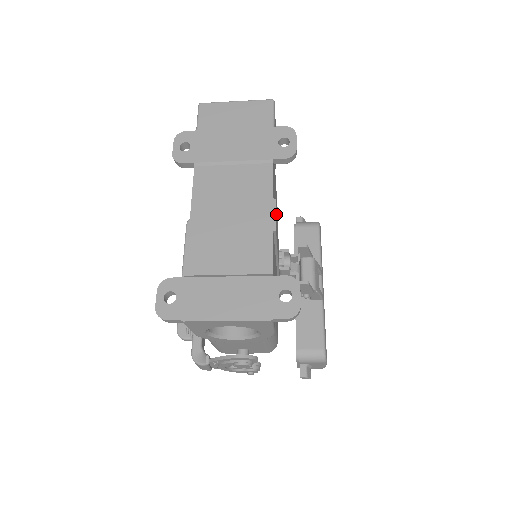
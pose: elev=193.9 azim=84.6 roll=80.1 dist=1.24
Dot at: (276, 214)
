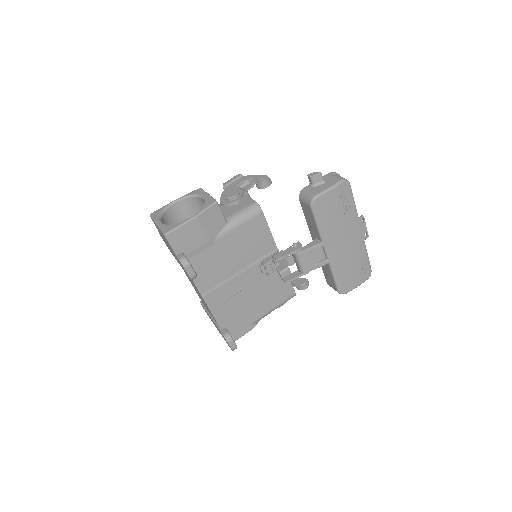
Dot at: (212, 296)
